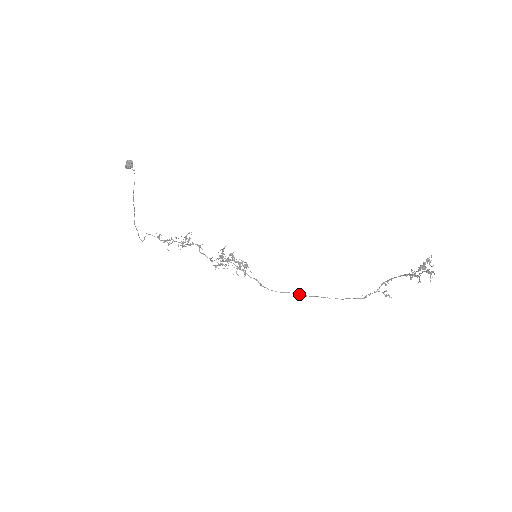
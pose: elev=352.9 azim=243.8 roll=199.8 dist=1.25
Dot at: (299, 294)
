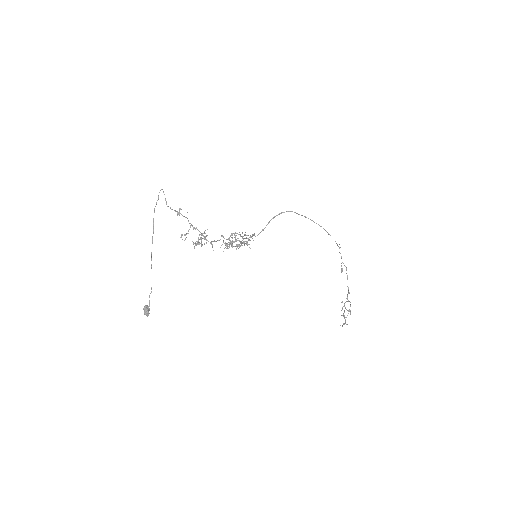
Dot at: (301, 215)
